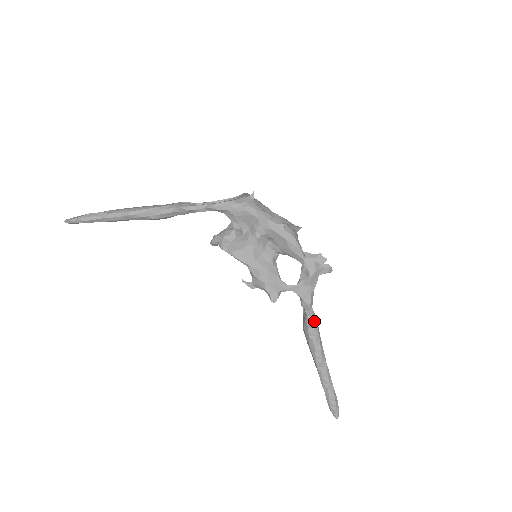
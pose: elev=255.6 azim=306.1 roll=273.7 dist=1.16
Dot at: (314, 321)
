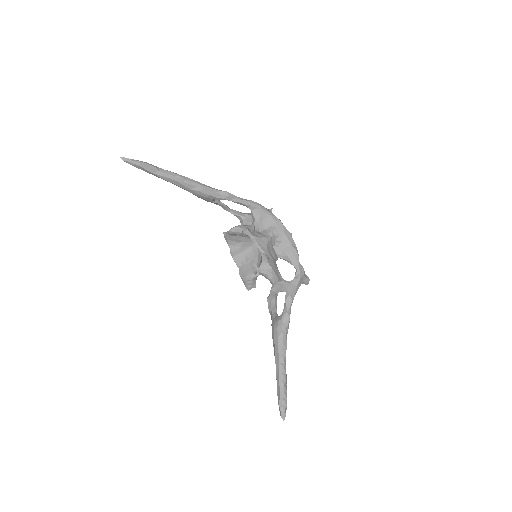
Dot at: occluded
